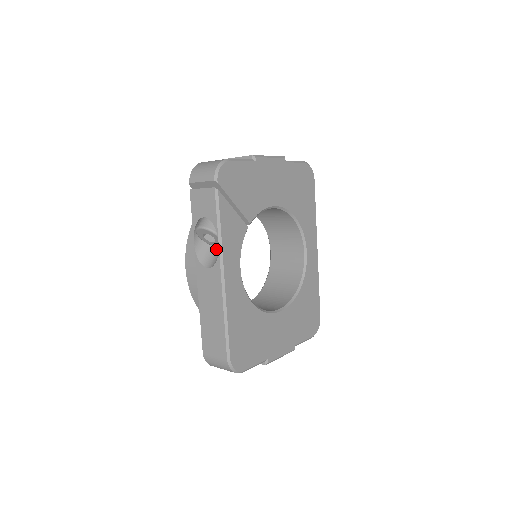
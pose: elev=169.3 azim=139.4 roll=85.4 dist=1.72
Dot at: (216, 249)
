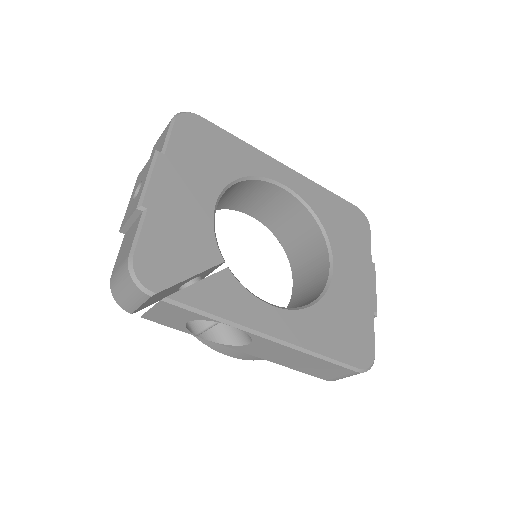
Dot at: occluded
